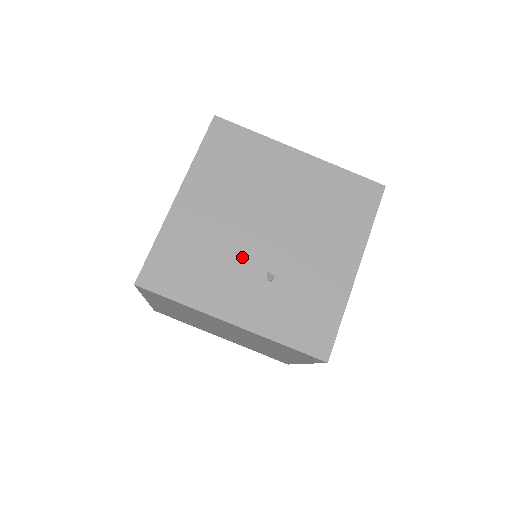
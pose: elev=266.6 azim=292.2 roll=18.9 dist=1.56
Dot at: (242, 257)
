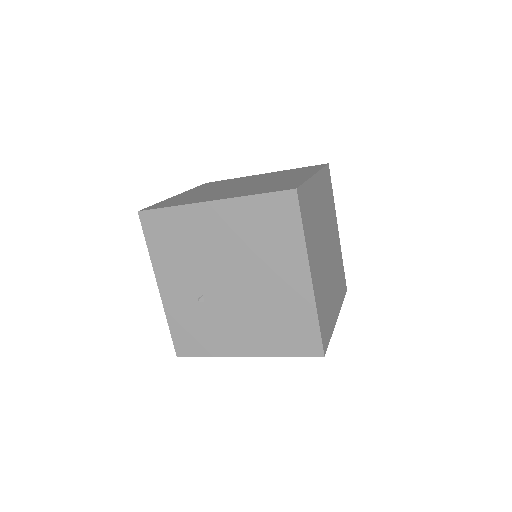
Dot at: (201, 273)
